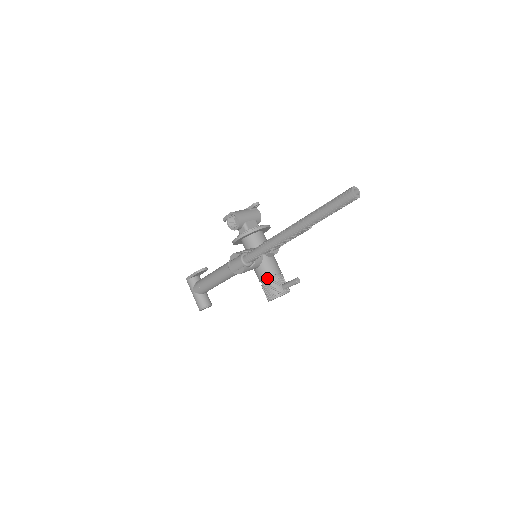
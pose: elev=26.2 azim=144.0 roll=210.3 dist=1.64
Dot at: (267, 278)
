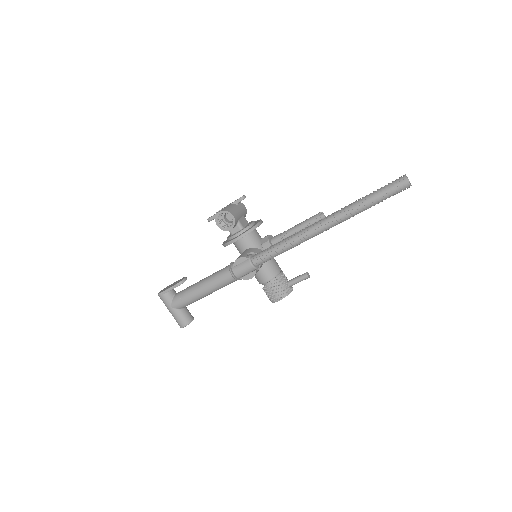
Dot at: (271, 278)
